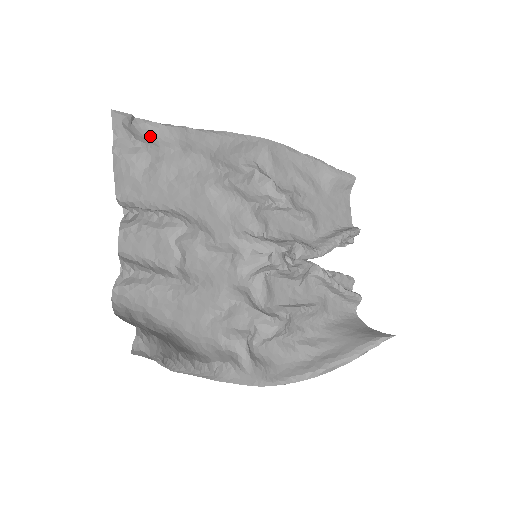
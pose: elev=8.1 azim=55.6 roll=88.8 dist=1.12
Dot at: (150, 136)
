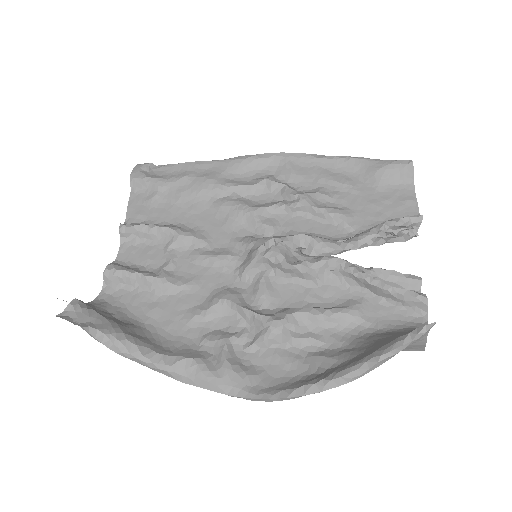
Dot at: (163, 174)
